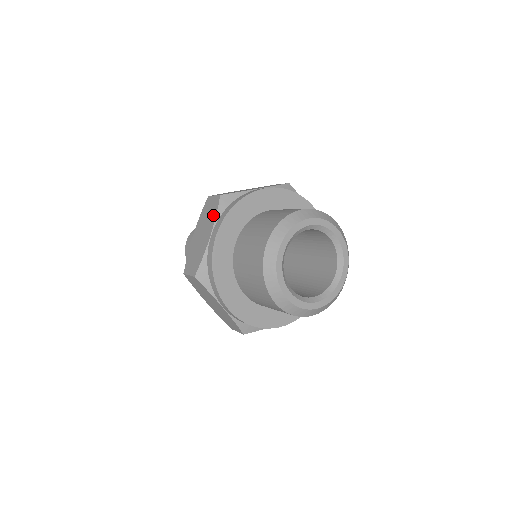
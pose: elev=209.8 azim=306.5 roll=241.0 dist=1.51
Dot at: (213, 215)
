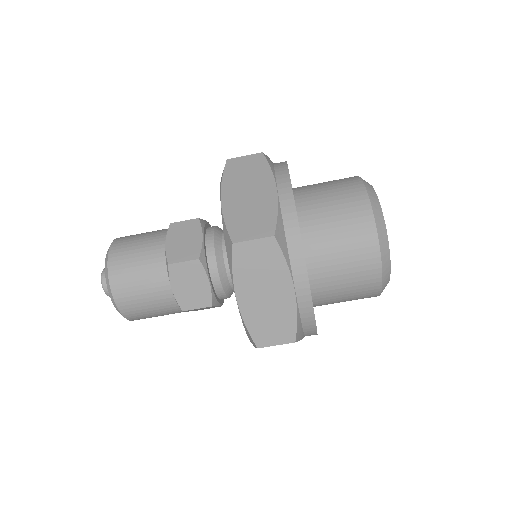
Dot at: (264, 170)
